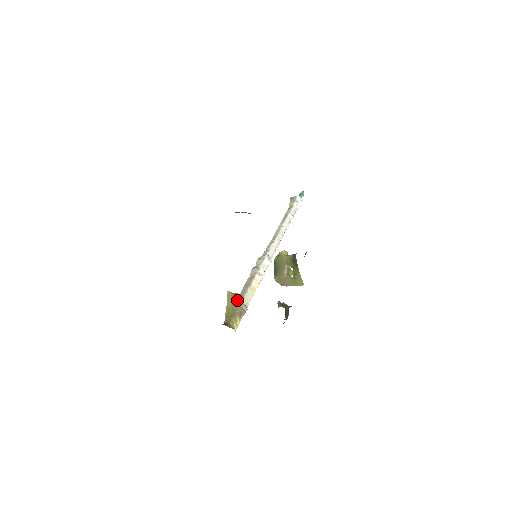
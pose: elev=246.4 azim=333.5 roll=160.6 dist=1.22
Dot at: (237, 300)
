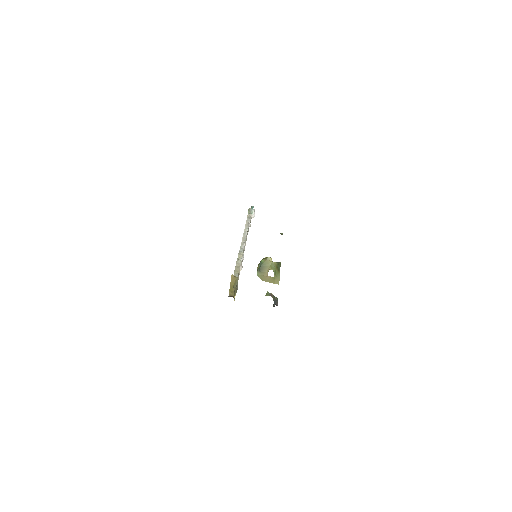
Dot at: (236, 282)
